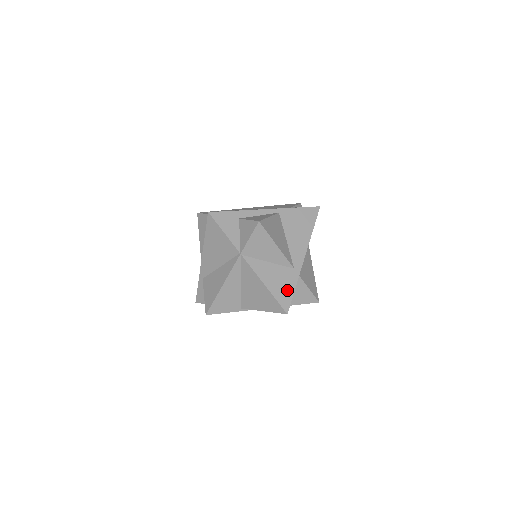
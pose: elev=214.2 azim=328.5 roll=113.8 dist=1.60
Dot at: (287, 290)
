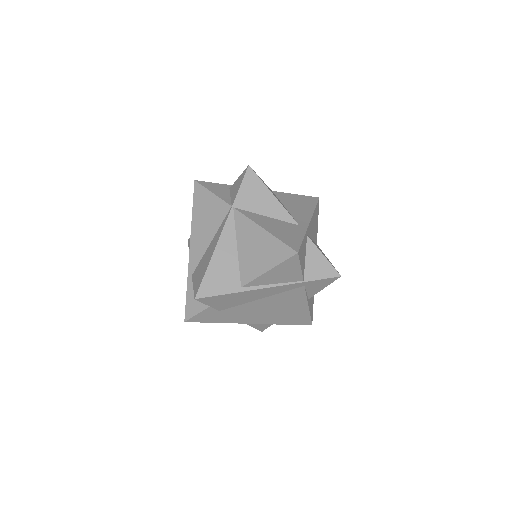
Dot at: (294, 237)
